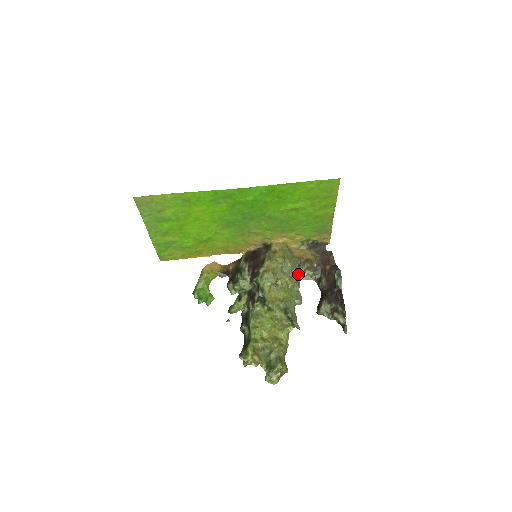
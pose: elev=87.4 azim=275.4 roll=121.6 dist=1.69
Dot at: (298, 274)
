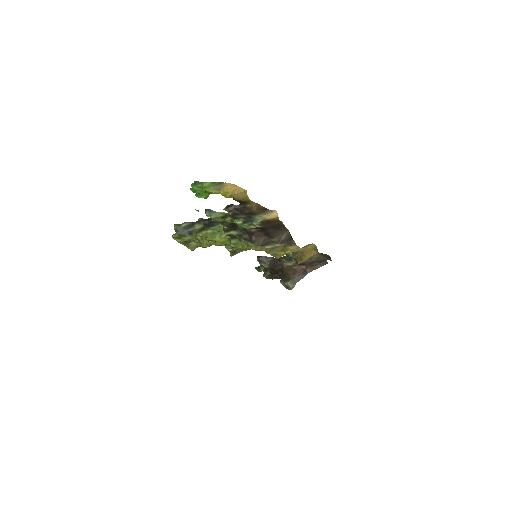
Dot at: occluded
